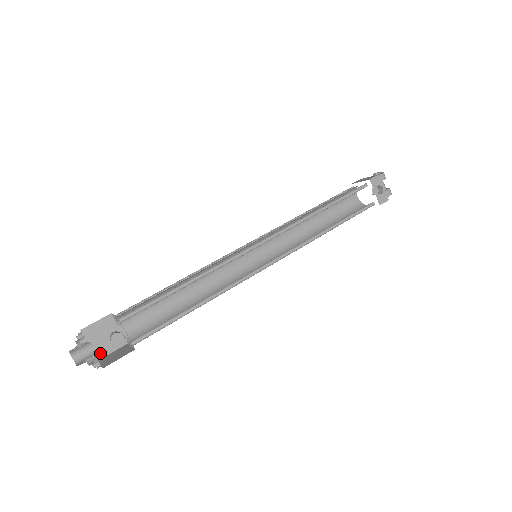
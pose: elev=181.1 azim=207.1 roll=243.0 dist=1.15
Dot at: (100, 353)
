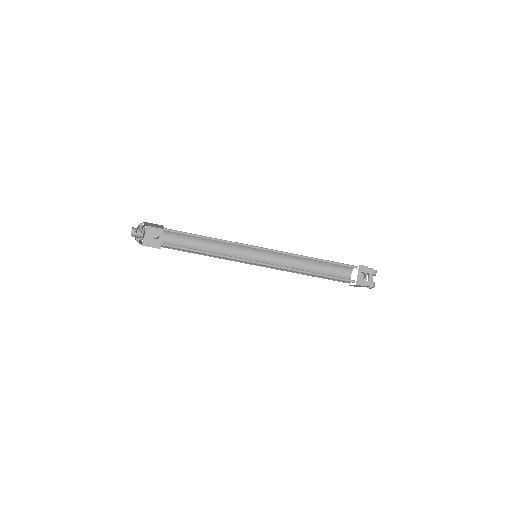
Dot at: (146, 243)
